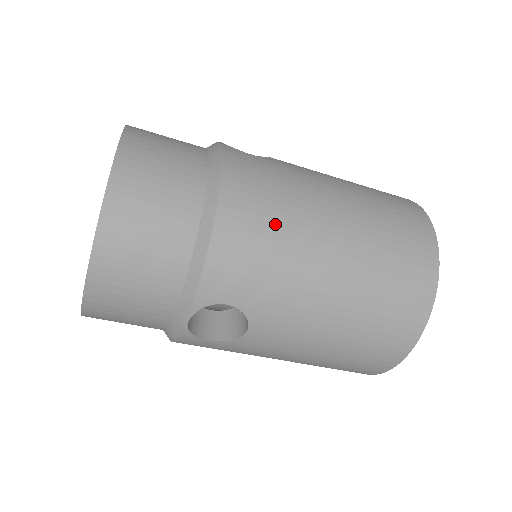
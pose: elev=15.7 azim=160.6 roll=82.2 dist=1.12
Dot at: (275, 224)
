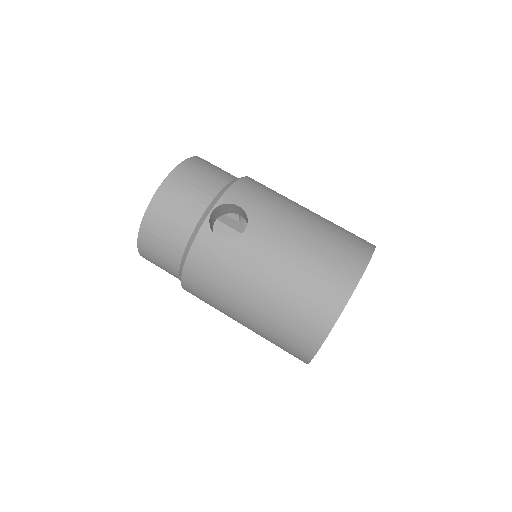
Dot at: (274, 192)
